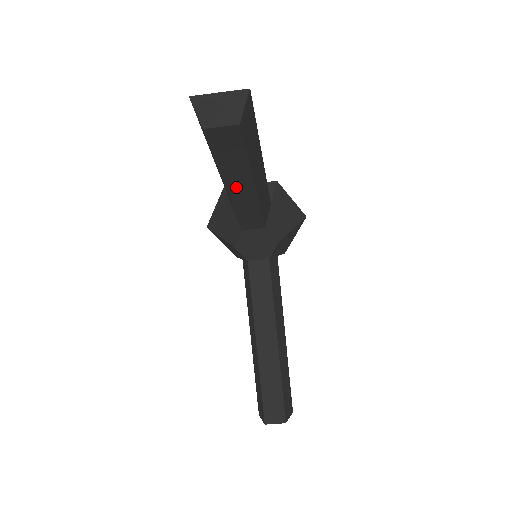
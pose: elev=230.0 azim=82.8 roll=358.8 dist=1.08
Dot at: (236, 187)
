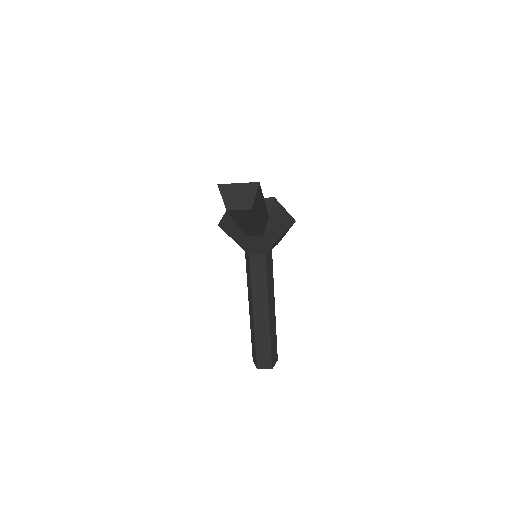
Dot at: (245, 224)
